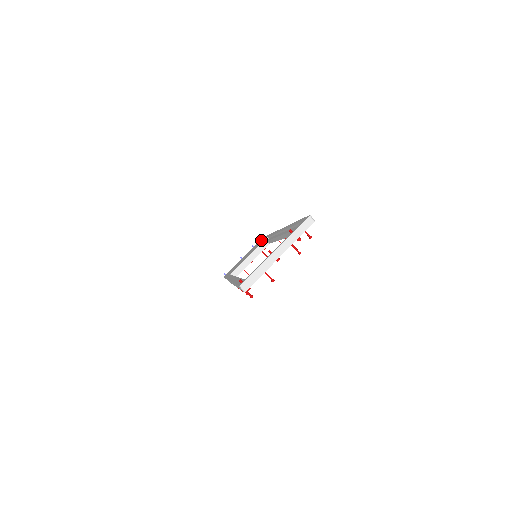
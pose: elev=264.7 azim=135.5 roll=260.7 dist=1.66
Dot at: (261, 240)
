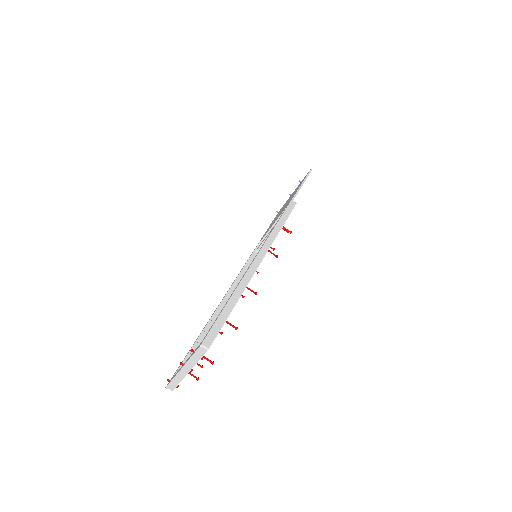
Dot at: occluded
